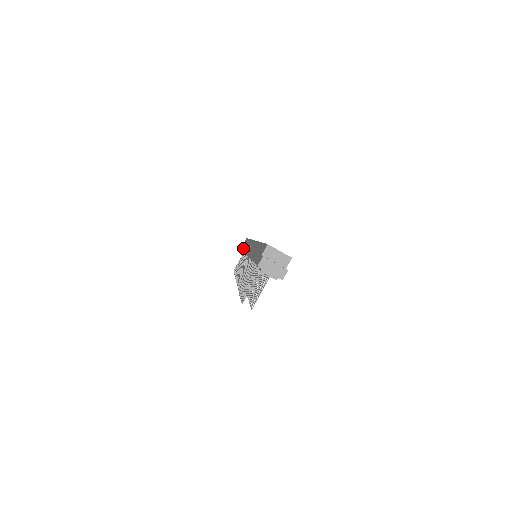
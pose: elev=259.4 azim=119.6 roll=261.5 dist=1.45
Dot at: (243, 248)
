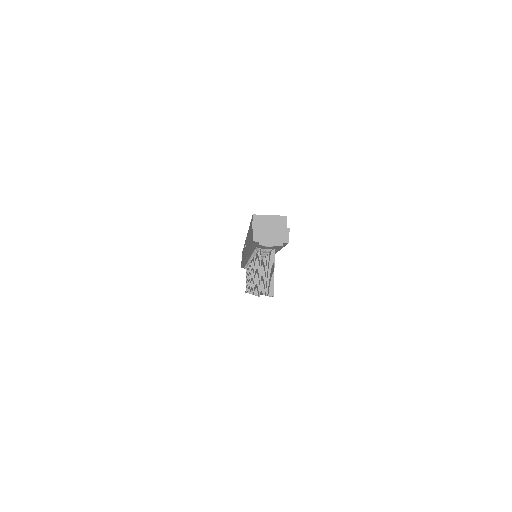
Dot at: (242, 262)
